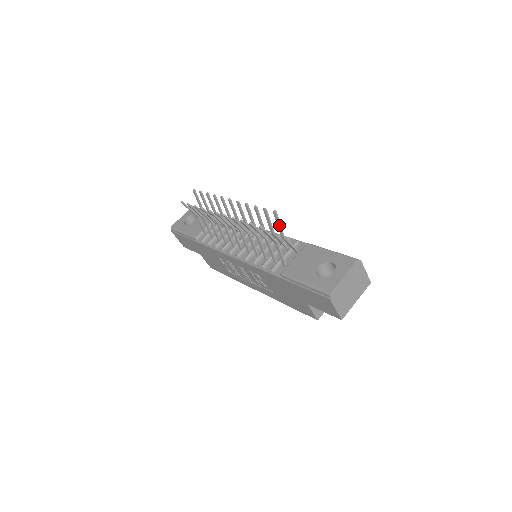
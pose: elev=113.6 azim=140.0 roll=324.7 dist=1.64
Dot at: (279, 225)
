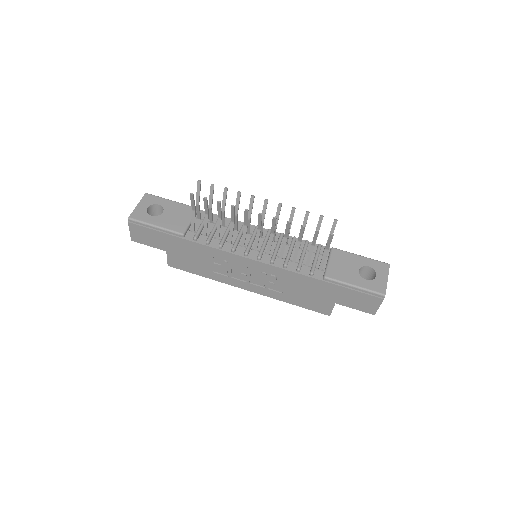
Dot at: (333, 232)
